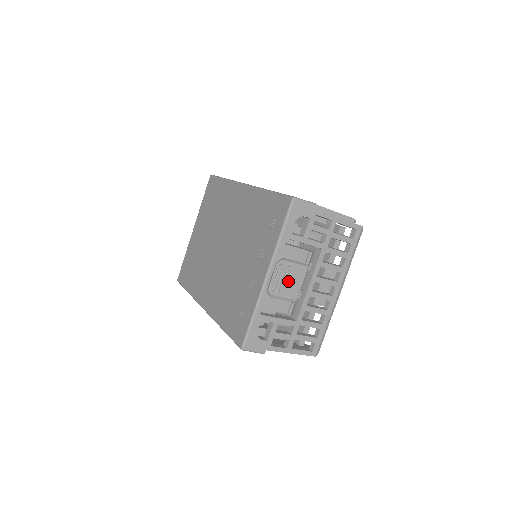
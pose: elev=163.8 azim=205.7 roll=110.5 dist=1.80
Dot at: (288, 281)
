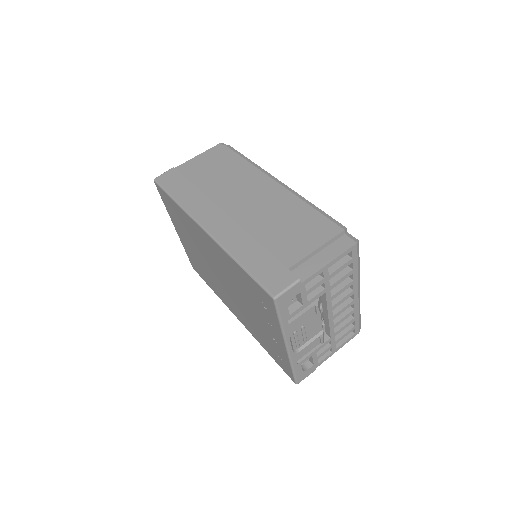
Dot at: (307, 331)
